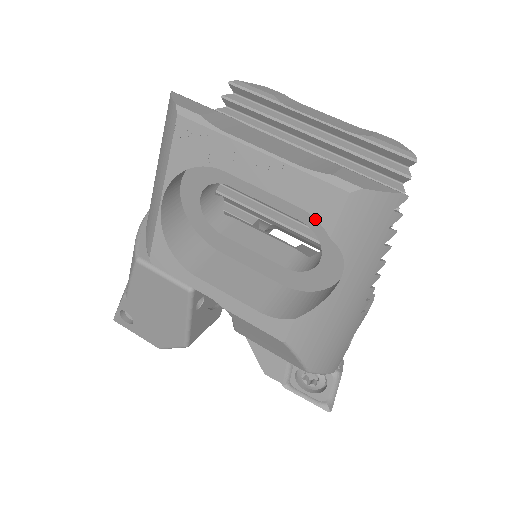
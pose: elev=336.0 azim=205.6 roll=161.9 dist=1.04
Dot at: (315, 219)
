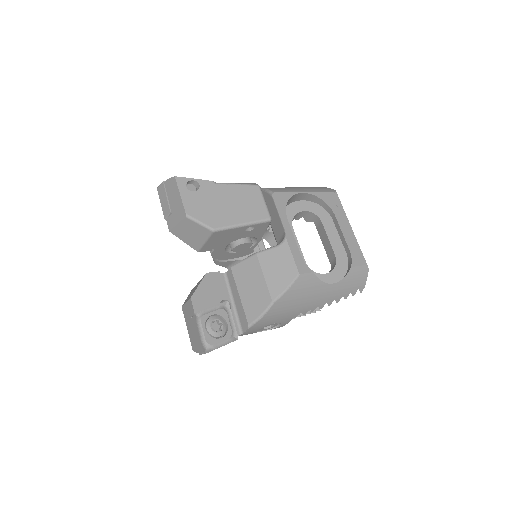
Dot at: (342, 261)
